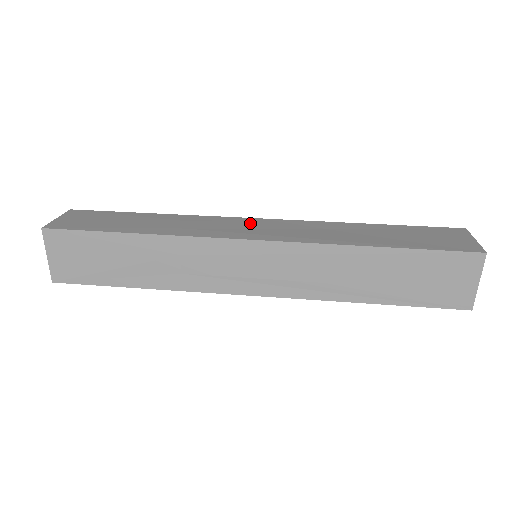
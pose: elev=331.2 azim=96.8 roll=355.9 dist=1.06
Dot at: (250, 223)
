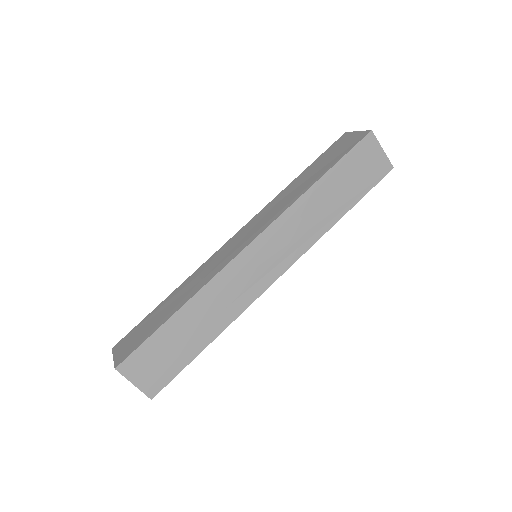
Dot at: (233, 241)
